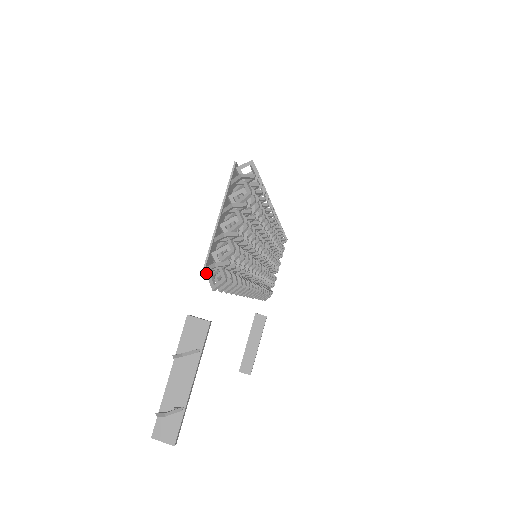
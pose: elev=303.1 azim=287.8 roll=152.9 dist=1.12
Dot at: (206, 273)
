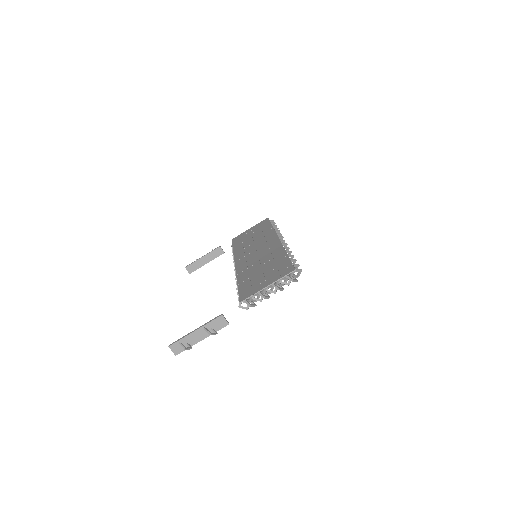
Dot at: (242, 299)
